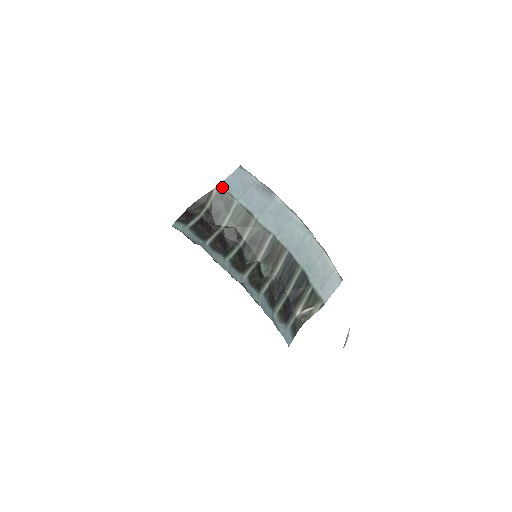
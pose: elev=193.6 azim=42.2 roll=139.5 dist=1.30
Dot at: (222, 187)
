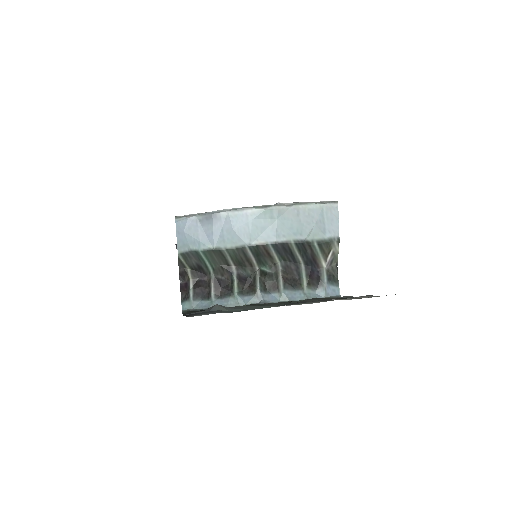
Dot at: (181, 250)
